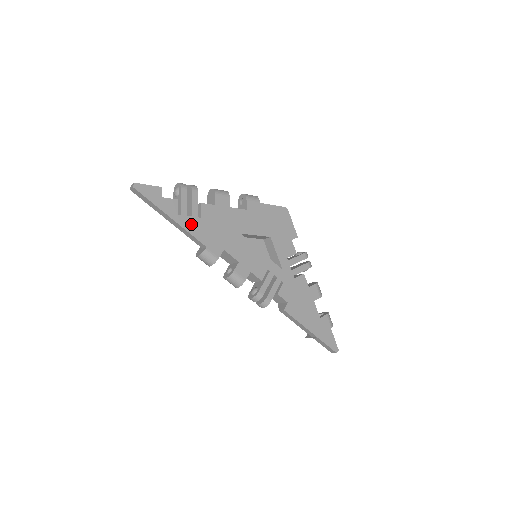
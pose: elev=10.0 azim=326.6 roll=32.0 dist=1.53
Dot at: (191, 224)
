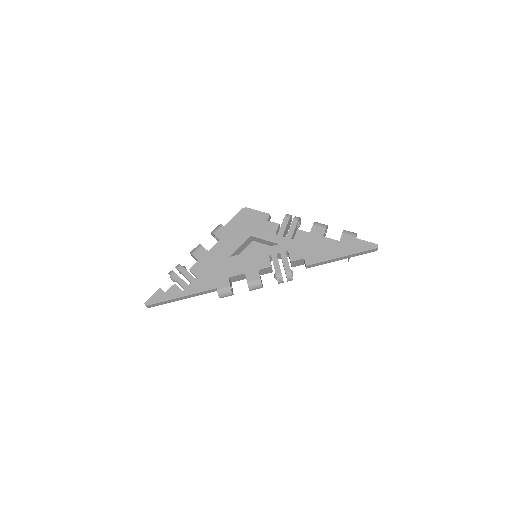
Dot at: (195, 287)
